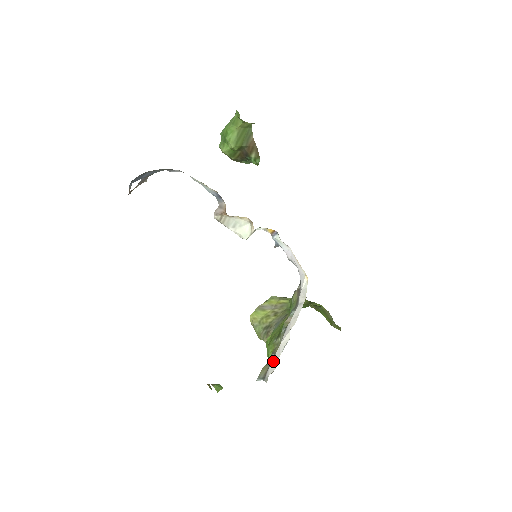
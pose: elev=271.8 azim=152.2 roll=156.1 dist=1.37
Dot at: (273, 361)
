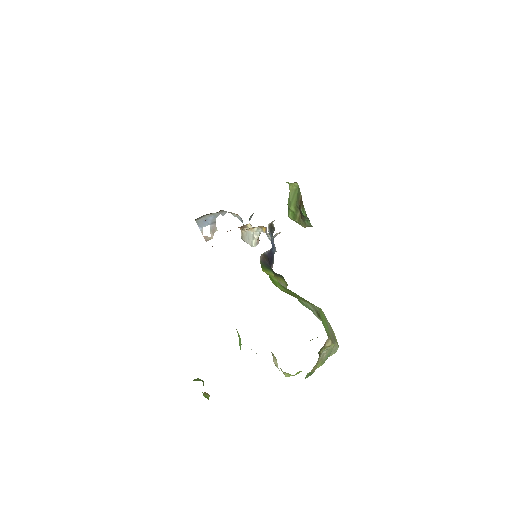
Dot at: occluded
